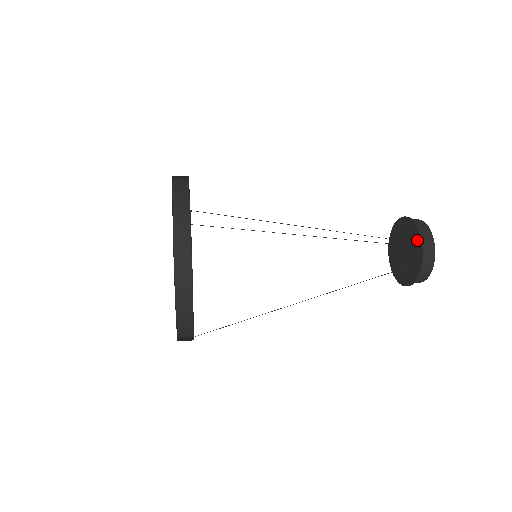
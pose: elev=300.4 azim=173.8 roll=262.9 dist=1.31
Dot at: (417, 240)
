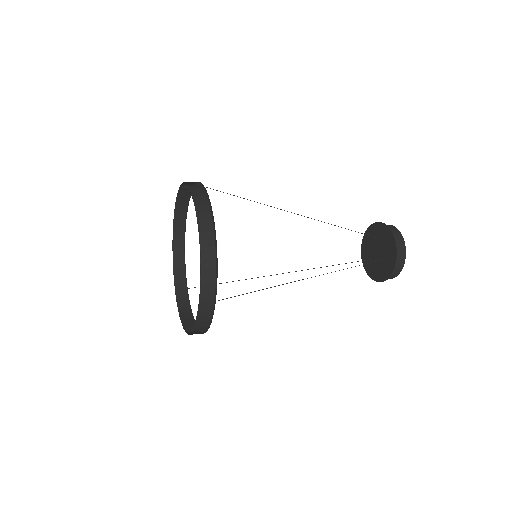
Dot at: (379, 228)
